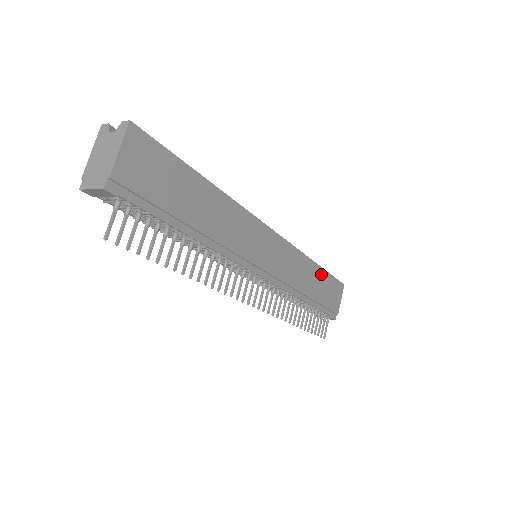
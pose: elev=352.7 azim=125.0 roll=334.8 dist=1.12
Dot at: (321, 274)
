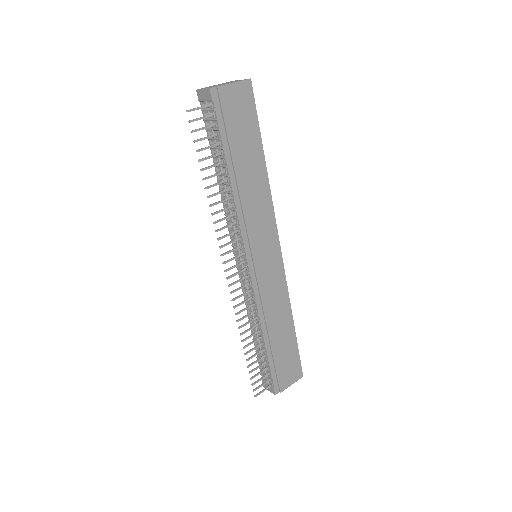
Dot at: (291, 336)
